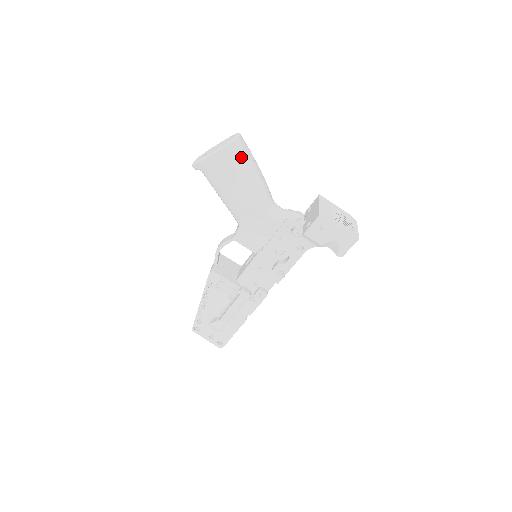
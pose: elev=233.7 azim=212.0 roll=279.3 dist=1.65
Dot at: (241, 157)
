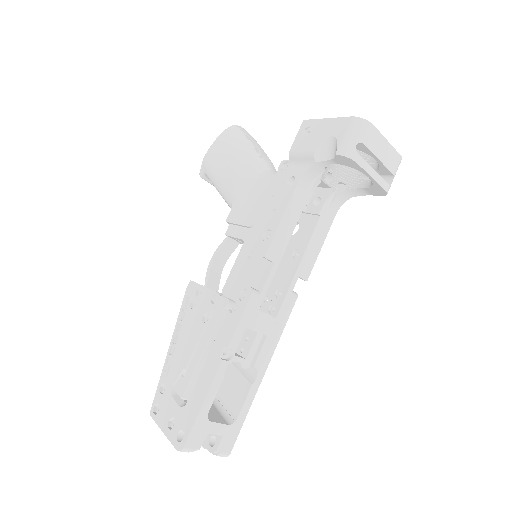
Dot at: (236, 134)
